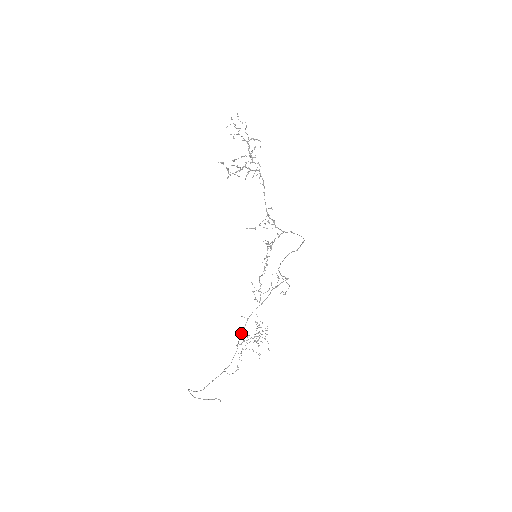
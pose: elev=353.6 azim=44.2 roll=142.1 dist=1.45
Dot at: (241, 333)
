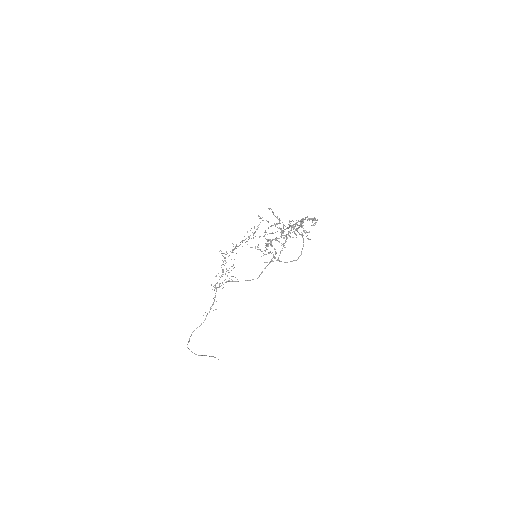
Dot at: (220, 286)
